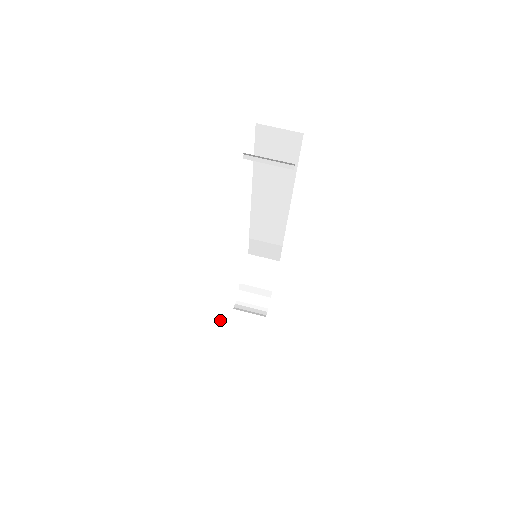
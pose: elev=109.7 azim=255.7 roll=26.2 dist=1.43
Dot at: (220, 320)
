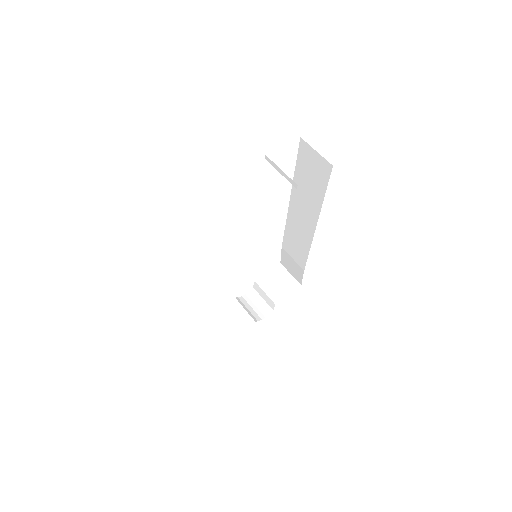
Dot at: (200, 290)
